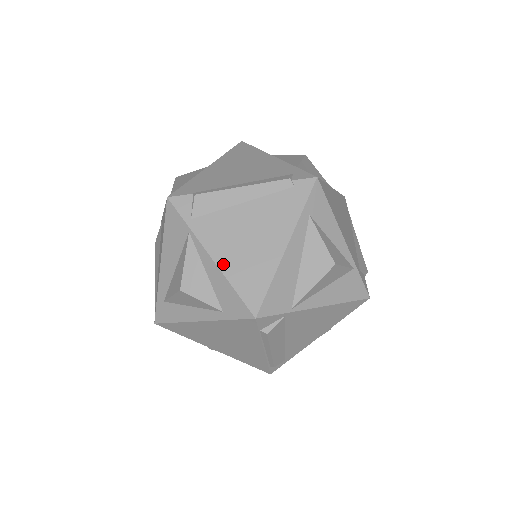
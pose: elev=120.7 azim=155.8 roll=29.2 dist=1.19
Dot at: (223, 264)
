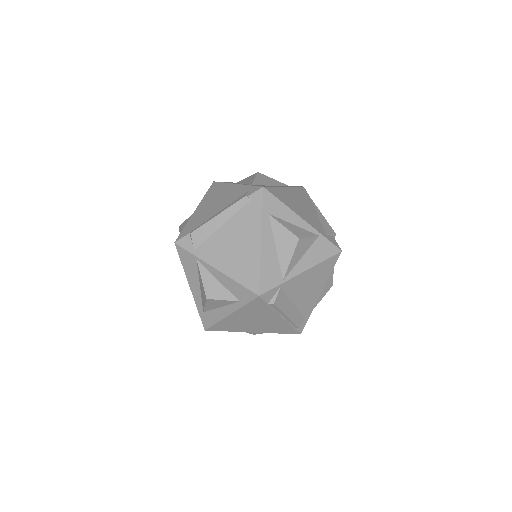
Dot at: (225, 270)
